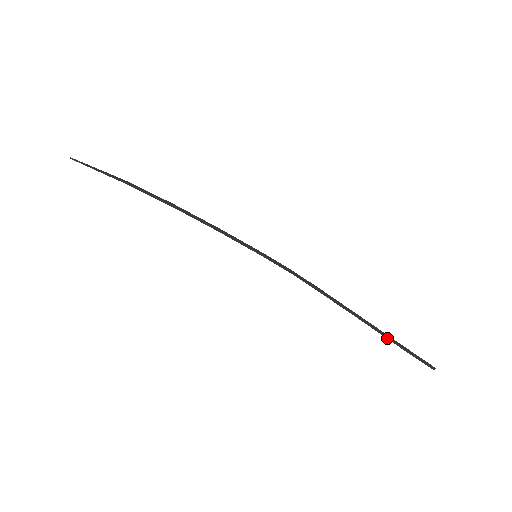
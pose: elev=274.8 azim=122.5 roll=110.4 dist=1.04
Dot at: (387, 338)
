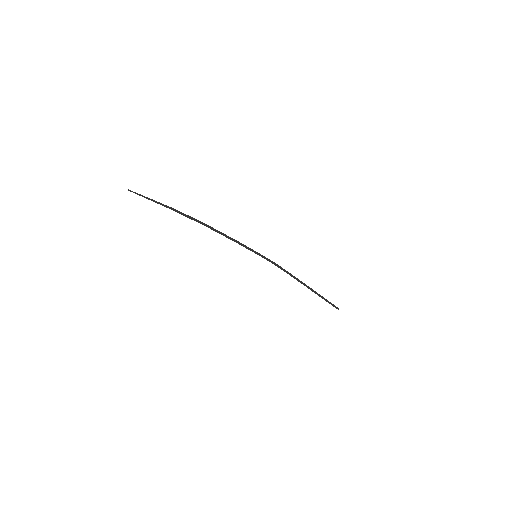
Dot at: (320, 296)
